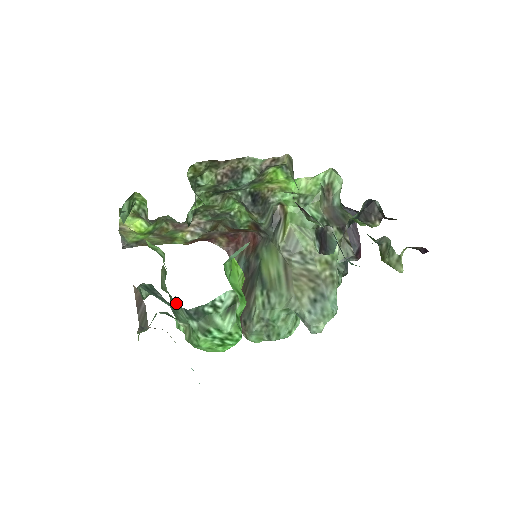
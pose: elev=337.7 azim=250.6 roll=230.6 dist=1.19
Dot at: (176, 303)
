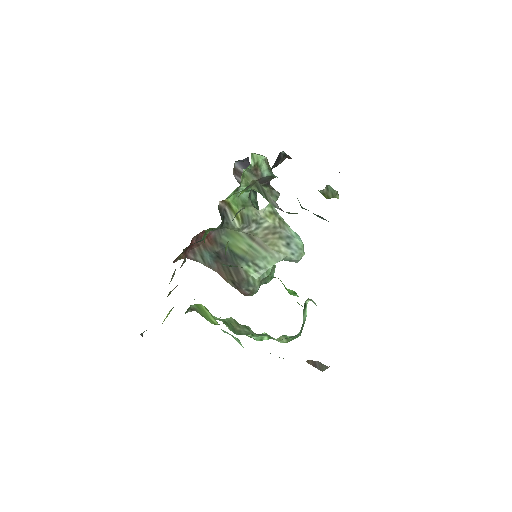
Dot at: occluded
